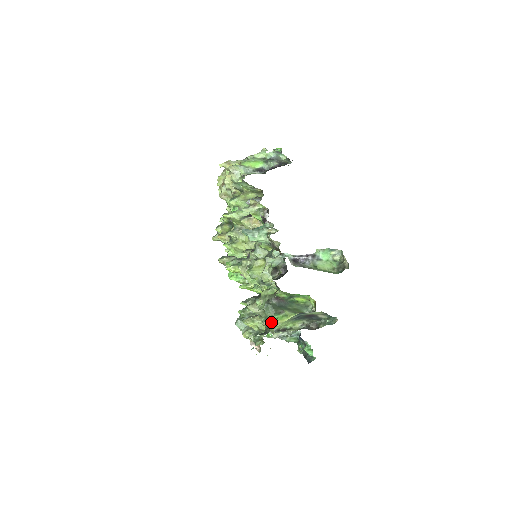
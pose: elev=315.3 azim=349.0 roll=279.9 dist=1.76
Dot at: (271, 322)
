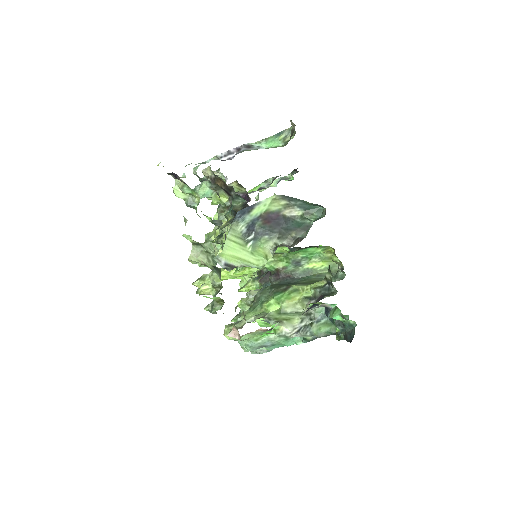
Dot at: (275, 310)
